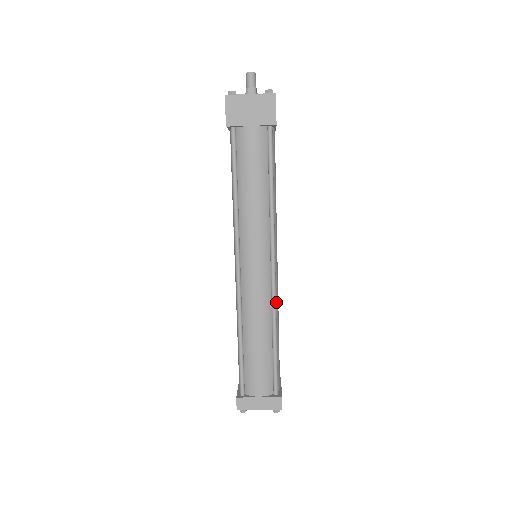
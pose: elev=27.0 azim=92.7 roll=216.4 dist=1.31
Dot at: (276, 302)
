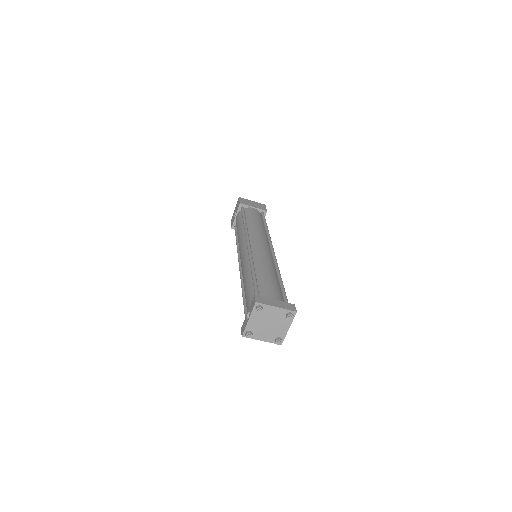
Dot at: occluded
